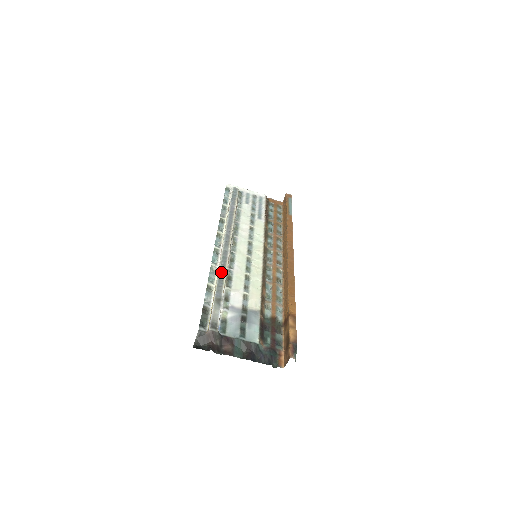
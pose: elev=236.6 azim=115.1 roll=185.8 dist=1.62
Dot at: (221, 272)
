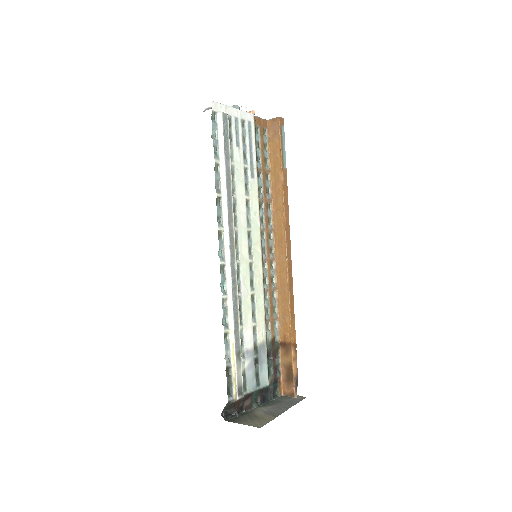
Dot at: (234, 308)
